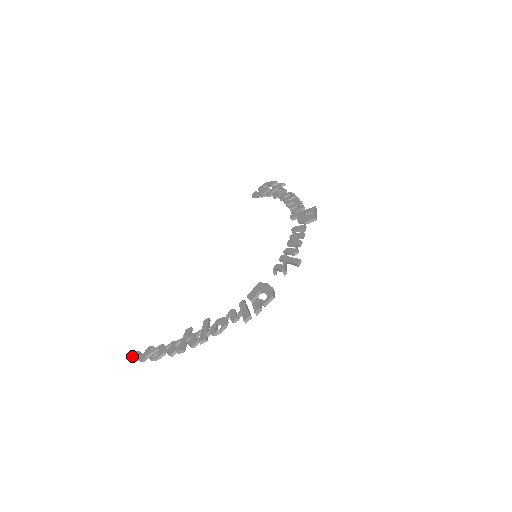
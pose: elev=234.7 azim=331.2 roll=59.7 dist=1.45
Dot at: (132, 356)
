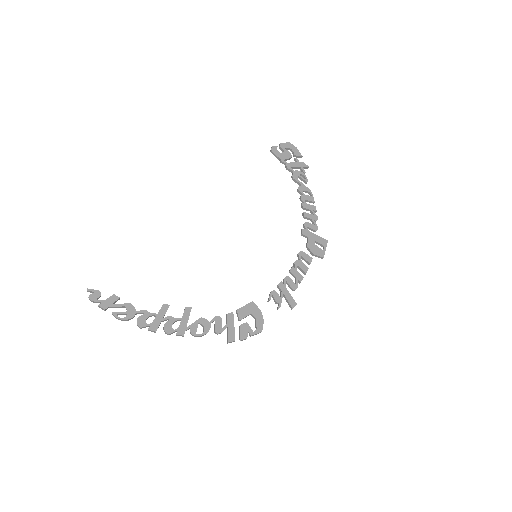
Dot at: (89, 291)
